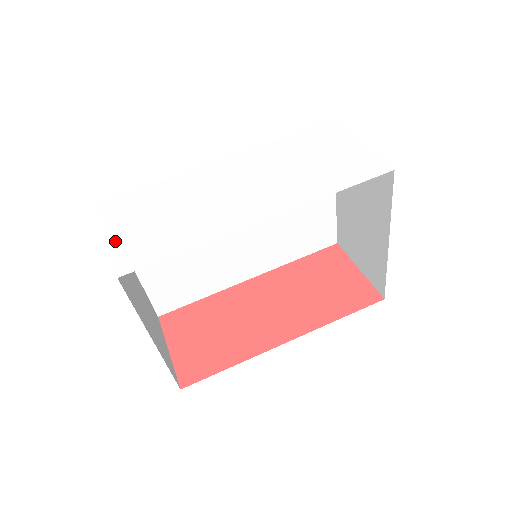
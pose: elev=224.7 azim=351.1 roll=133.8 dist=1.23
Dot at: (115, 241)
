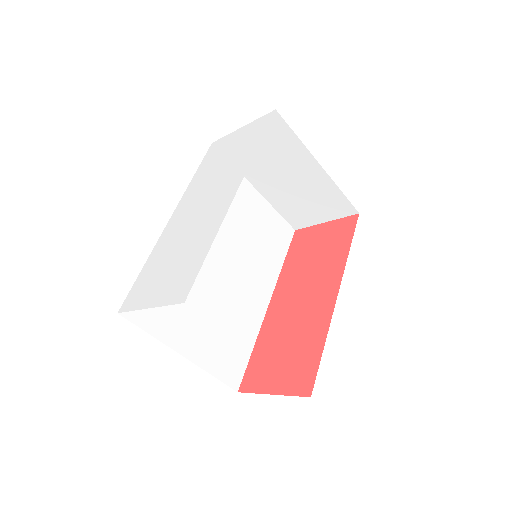
Dot at: (156, 302)
